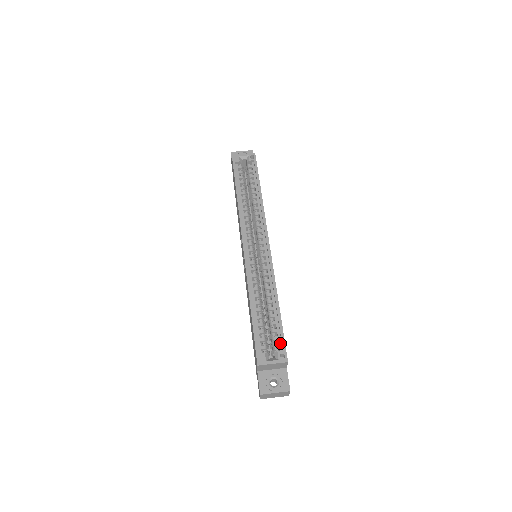
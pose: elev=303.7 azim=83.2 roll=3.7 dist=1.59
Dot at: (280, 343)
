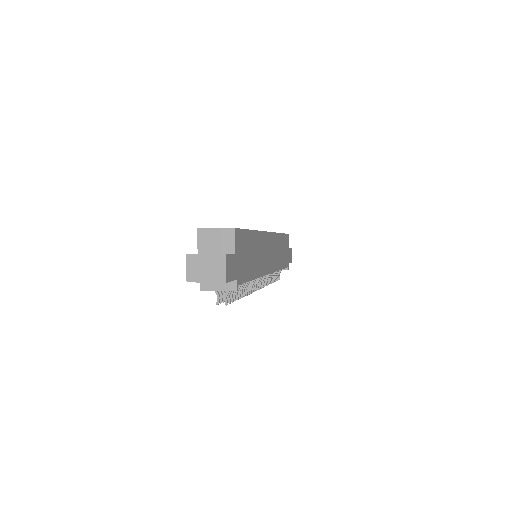
Dot at: occluded
